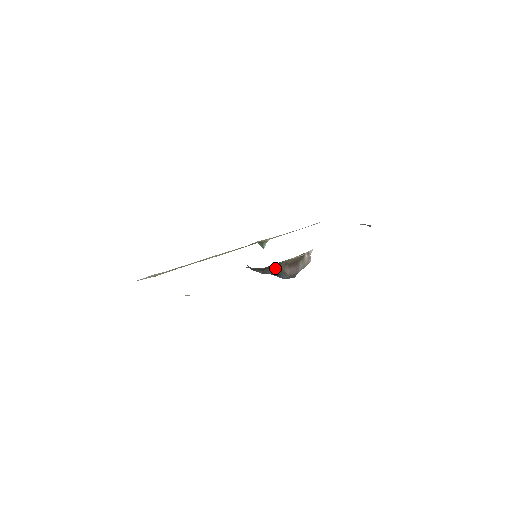
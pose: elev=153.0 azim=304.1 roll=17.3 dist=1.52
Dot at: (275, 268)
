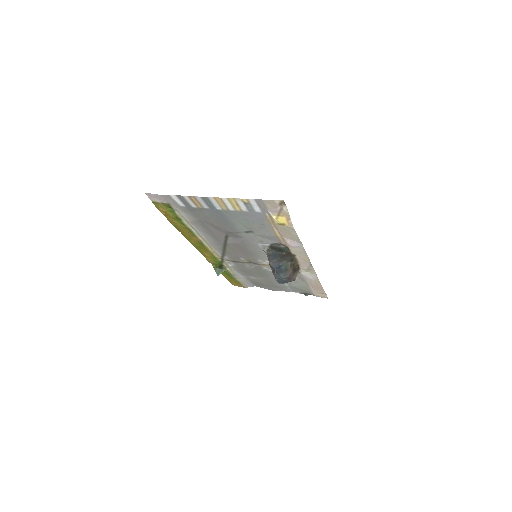
Dot at: (286, 263)
